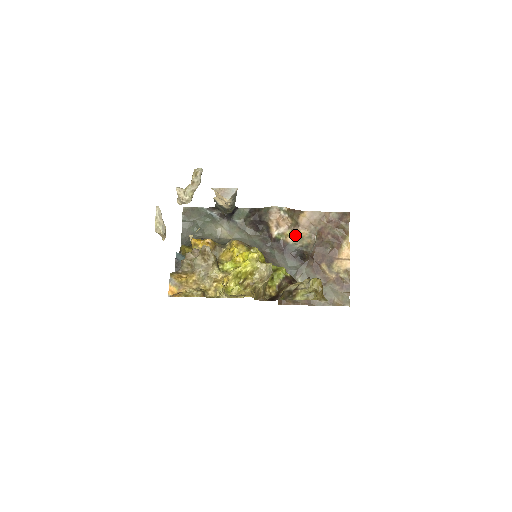
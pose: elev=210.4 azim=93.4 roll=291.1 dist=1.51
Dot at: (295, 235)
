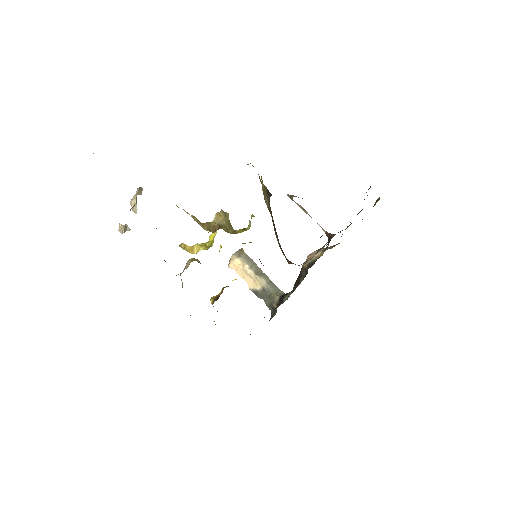
Dot at: occluded
